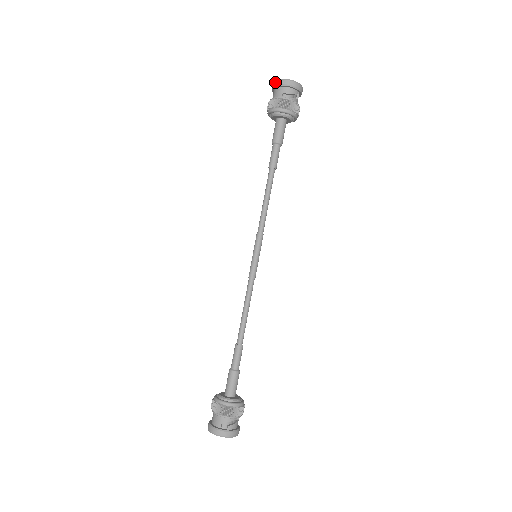
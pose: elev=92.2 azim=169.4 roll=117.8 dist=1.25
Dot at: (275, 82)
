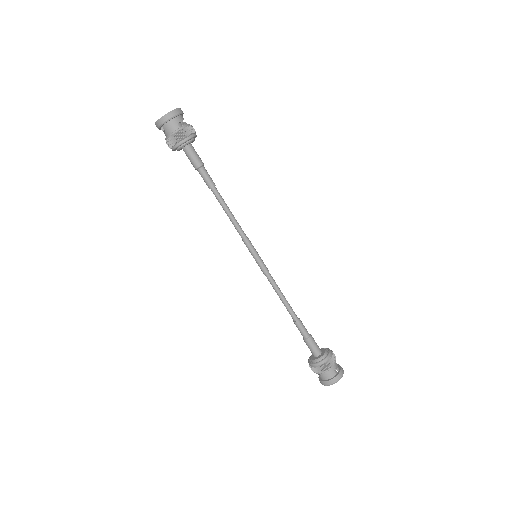
Dot at: (164, 119)
